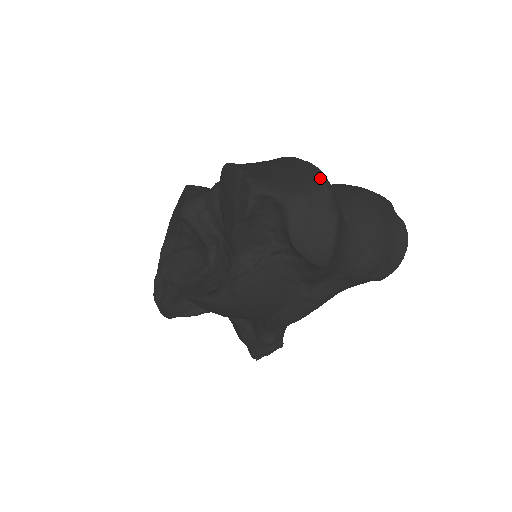
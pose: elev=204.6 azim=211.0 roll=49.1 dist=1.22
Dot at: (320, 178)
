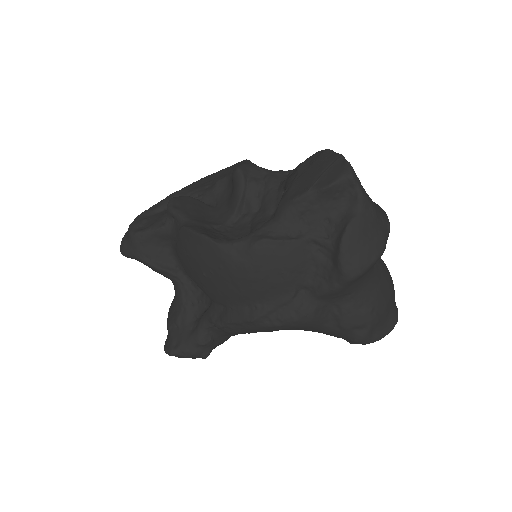
Dot at: (386, 215)
